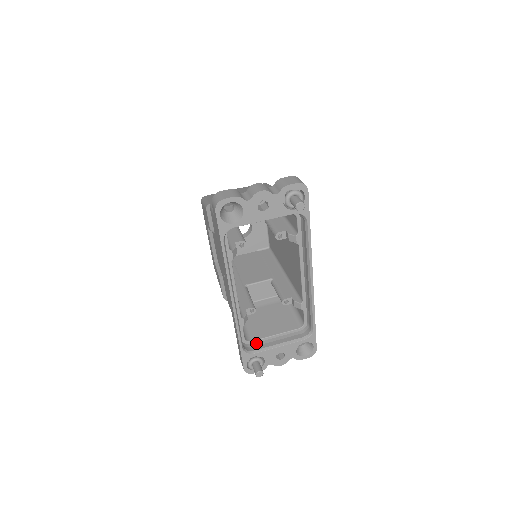
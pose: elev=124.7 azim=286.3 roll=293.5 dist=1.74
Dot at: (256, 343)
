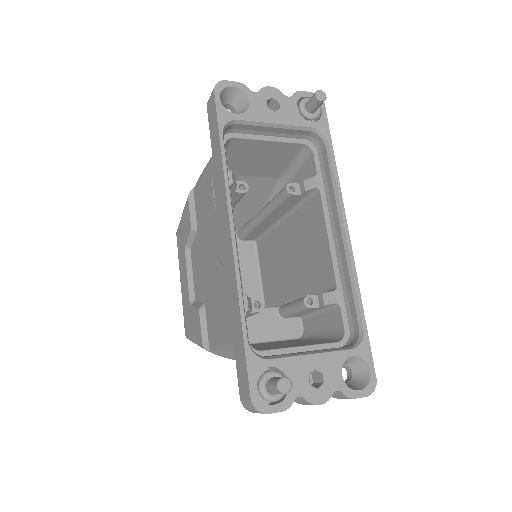
Dot at: (269, 355)
